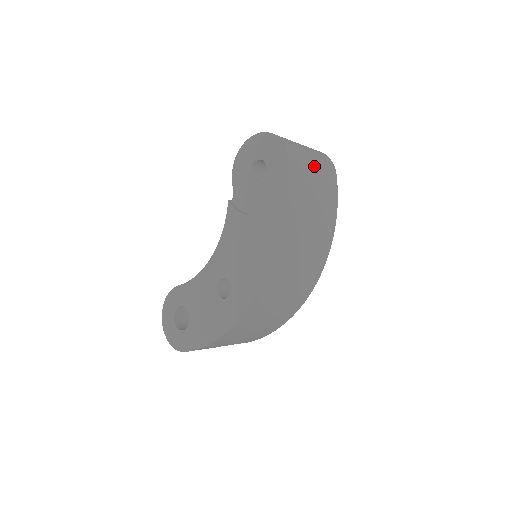
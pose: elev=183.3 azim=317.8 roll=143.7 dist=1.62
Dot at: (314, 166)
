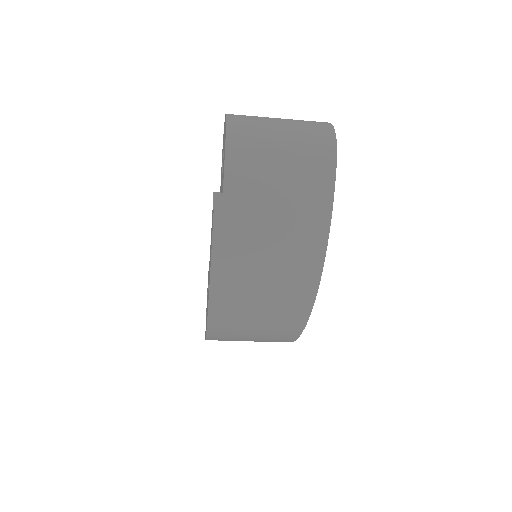
Dot at: (282, 156)
